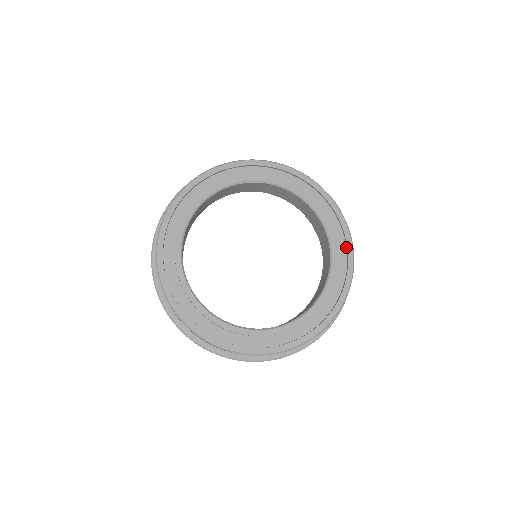
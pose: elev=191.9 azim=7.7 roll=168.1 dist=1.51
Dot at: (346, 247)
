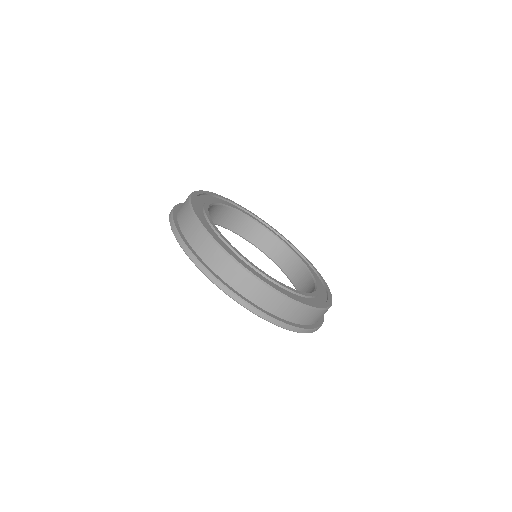
Dot at: (311, 268)
